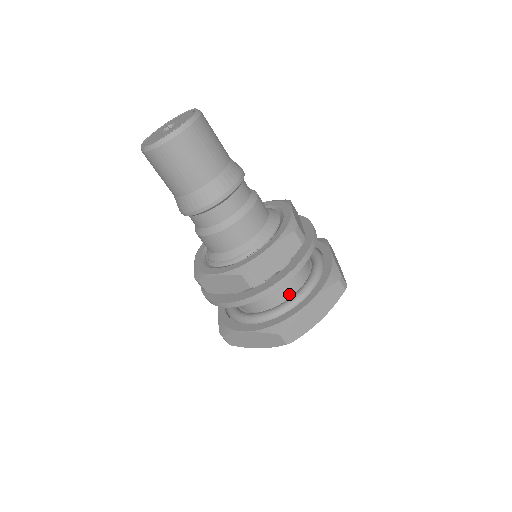
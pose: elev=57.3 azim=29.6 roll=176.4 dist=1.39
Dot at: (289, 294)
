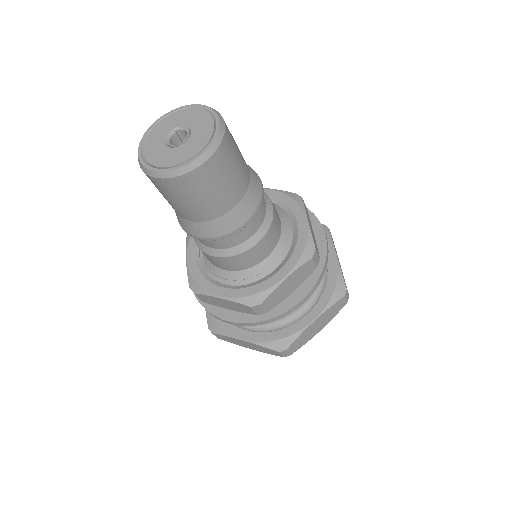
Dot at: occluded
